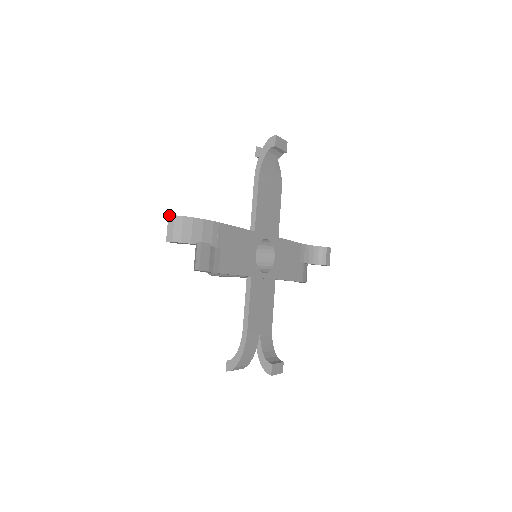
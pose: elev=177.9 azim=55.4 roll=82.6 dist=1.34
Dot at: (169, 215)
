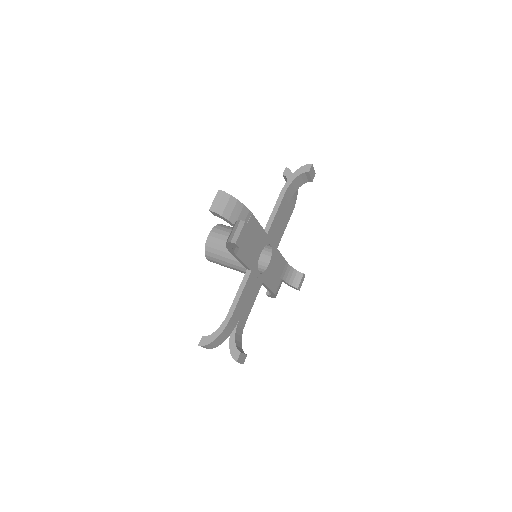
Dot at: occluded
